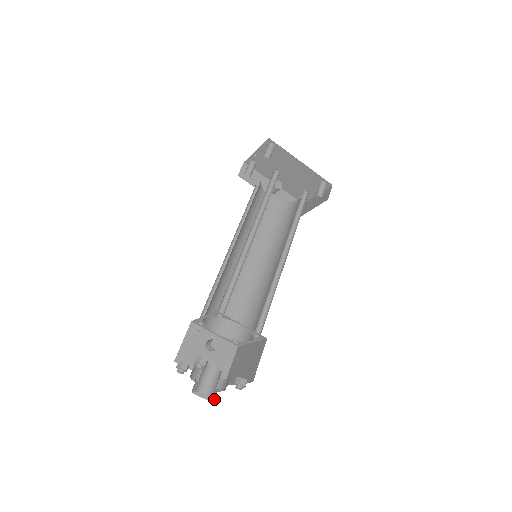
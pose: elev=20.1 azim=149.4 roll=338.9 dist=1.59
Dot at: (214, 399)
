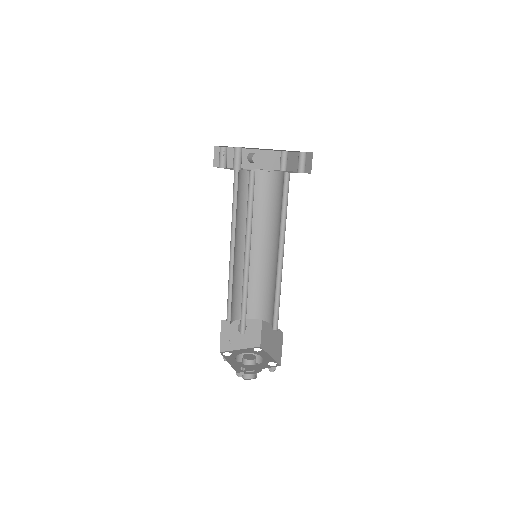
Dot at: occluded
